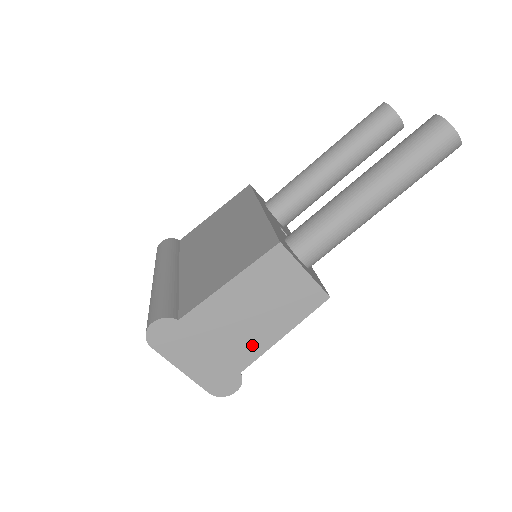
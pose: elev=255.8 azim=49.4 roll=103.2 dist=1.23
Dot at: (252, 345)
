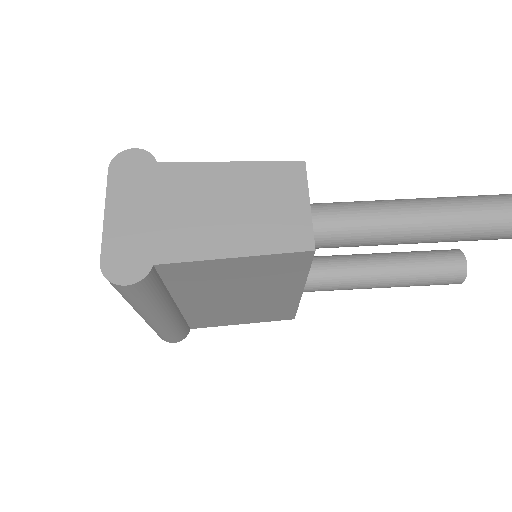
Dot at: (195, 241)
